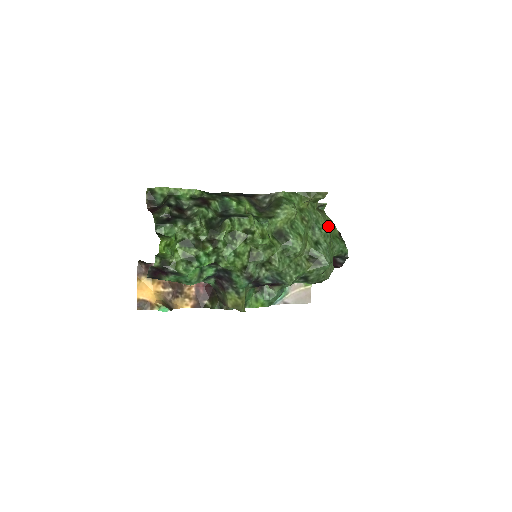
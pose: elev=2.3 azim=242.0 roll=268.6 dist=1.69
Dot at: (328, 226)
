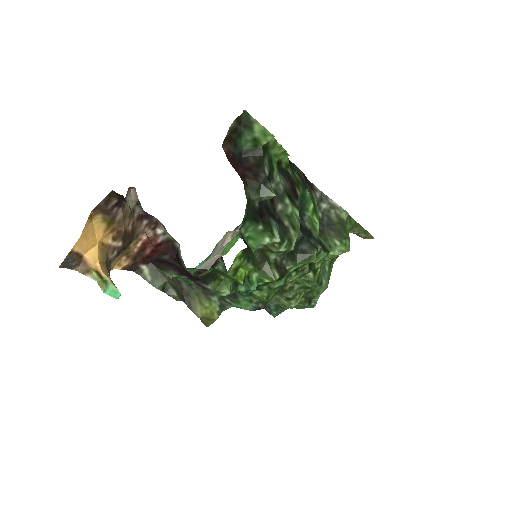
Dot at: occluded
